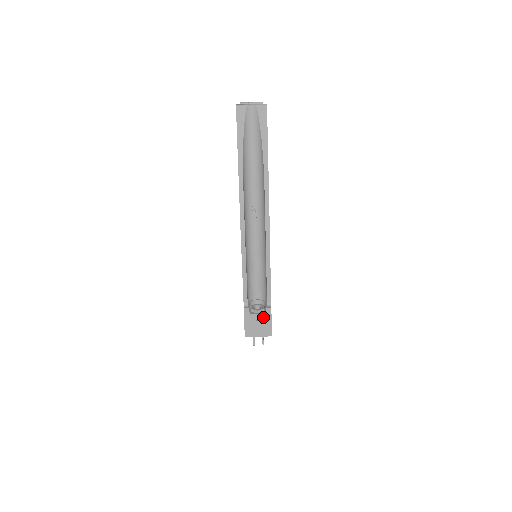
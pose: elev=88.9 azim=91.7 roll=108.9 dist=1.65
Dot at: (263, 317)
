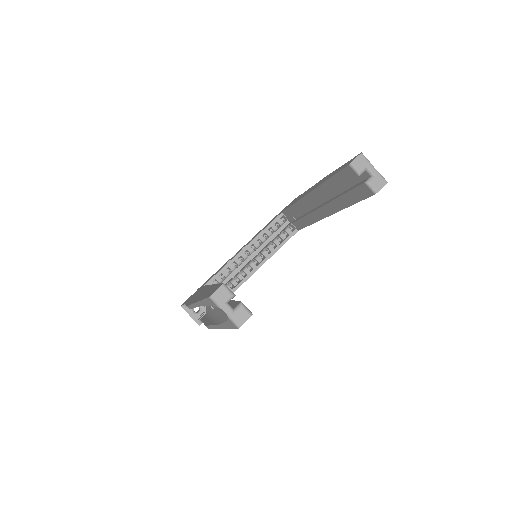
Dot at: (193, 319)
